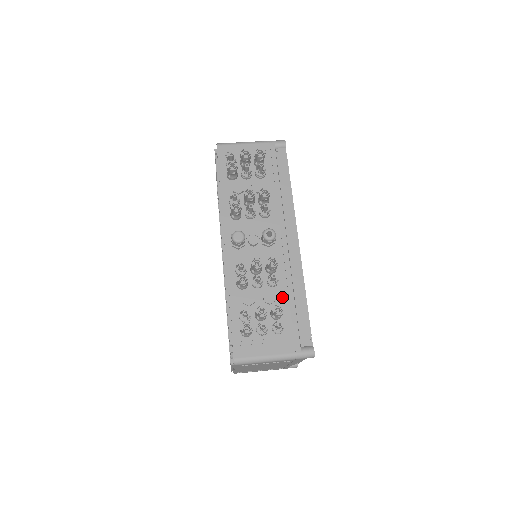
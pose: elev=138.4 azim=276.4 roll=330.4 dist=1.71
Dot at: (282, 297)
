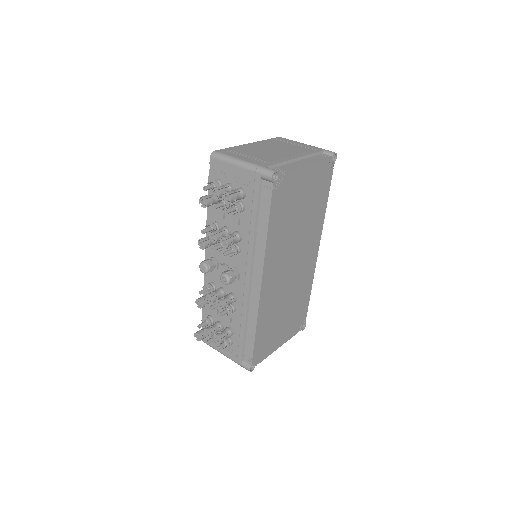
Dot at: (236, 322)
